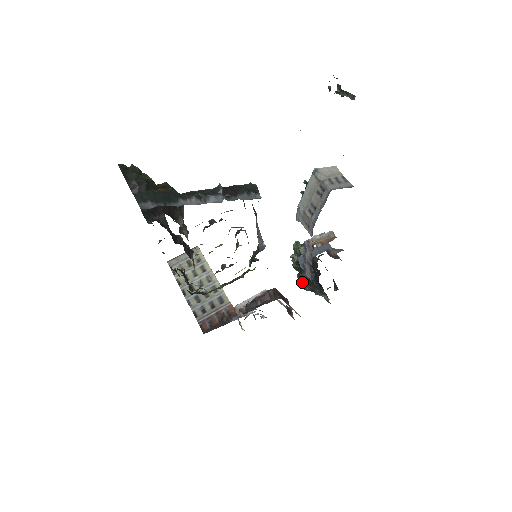
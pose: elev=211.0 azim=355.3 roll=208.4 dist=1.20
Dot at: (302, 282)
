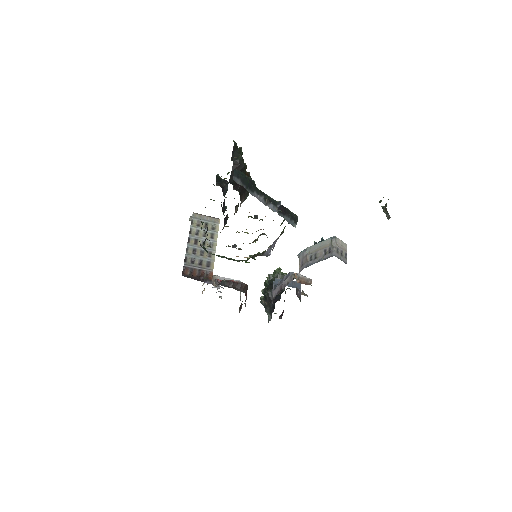
Dot at: (262, 296)
